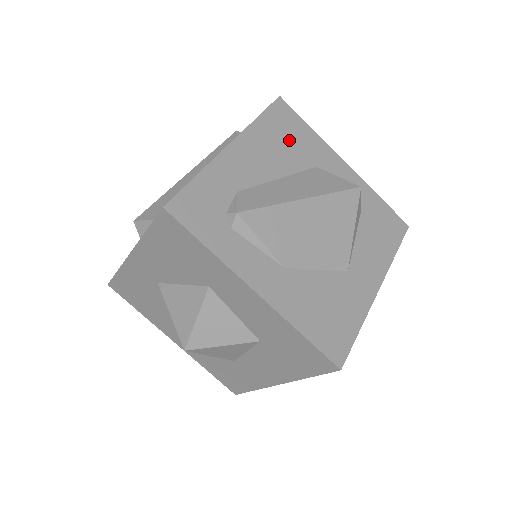
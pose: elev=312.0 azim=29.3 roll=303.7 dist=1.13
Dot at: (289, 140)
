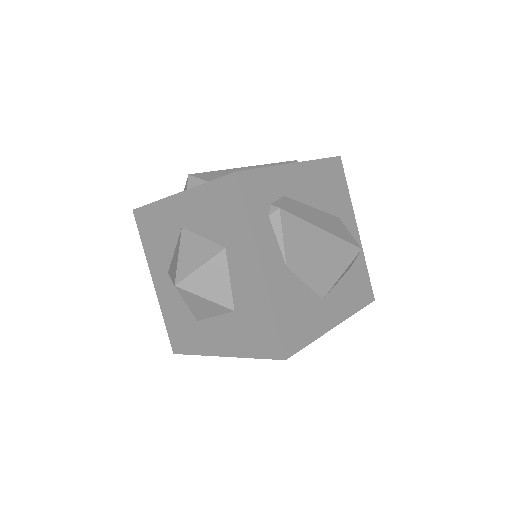
Dot at: (331, 188)
